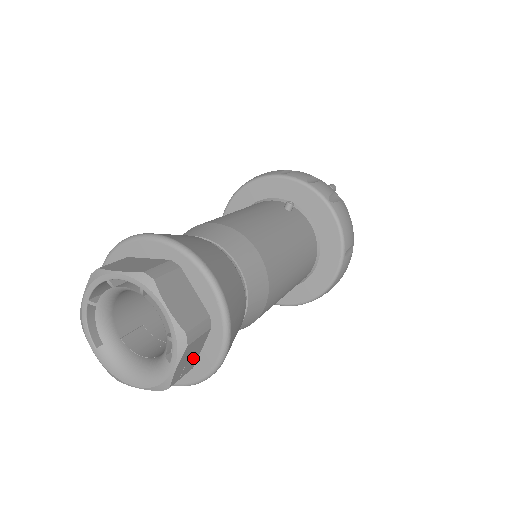
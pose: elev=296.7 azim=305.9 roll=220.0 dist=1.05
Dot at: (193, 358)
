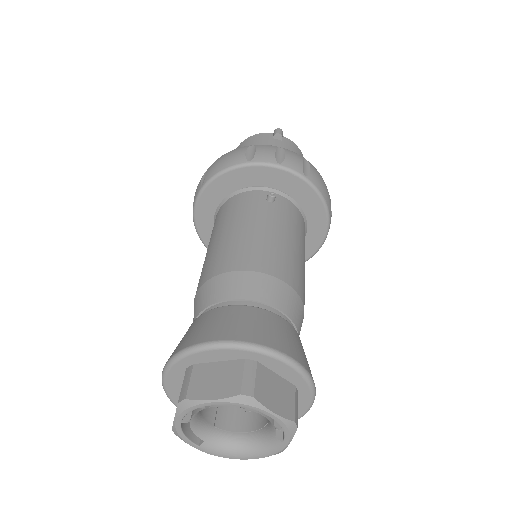
Dot at: occluded
